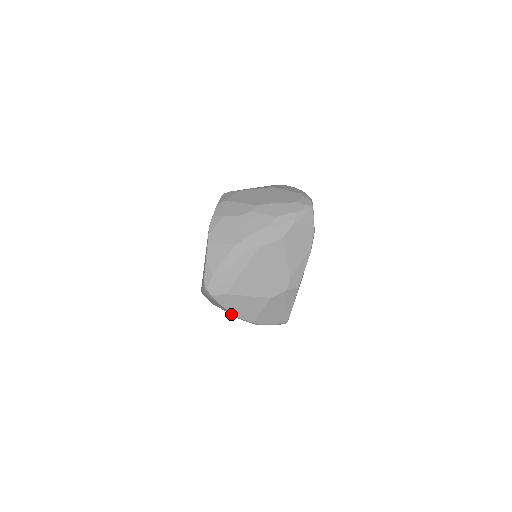
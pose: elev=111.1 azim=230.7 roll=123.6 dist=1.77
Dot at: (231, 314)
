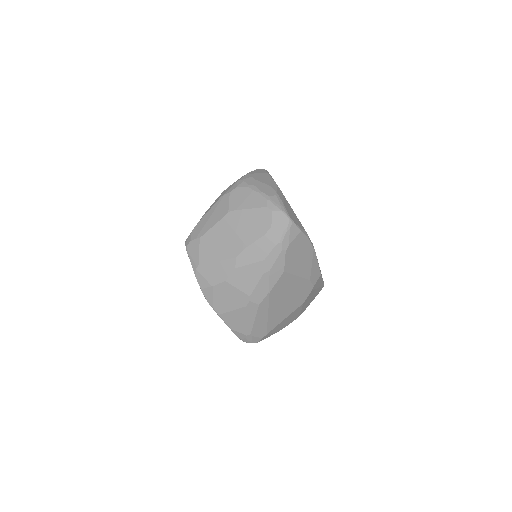
Dot at: occluded
